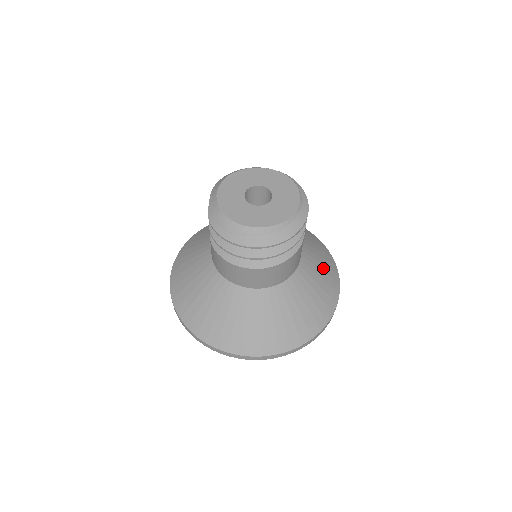
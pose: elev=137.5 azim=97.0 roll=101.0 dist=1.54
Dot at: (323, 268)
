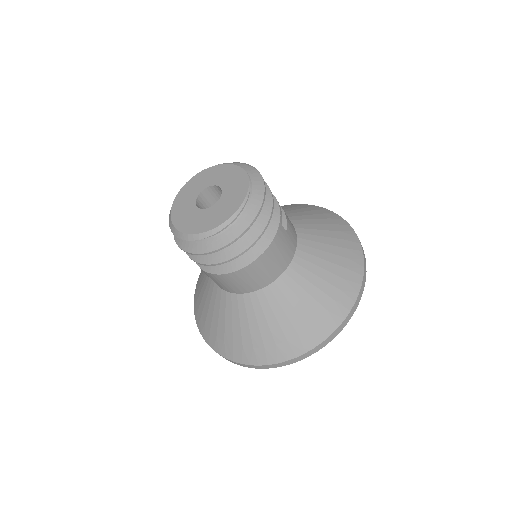
Dot at: (325, 287)
